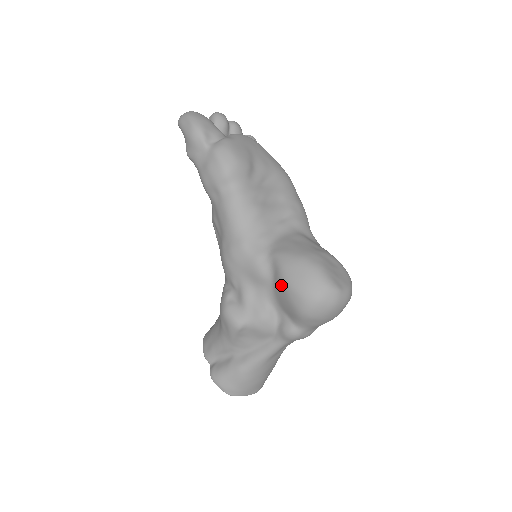
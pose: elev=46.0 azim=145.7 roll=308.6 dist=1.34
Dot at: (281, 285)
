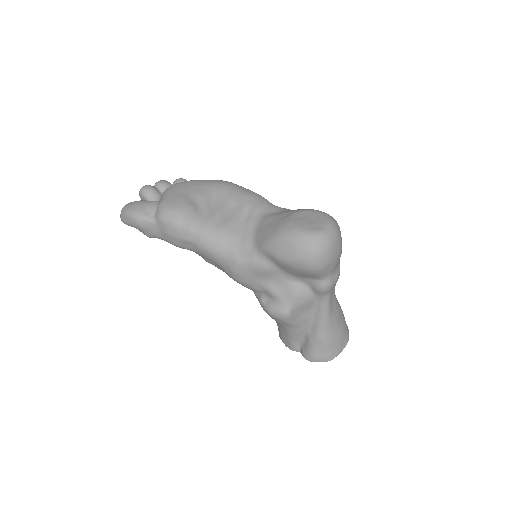
Dot at: (283, 265)
